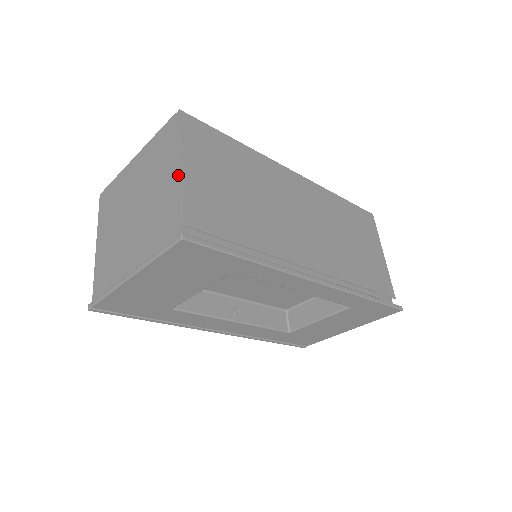
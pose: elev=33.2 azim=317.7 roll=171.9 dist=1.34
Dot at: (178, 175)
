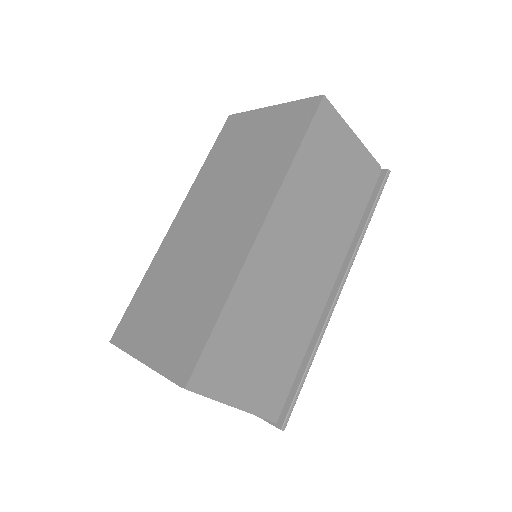
Dot at: occluded
